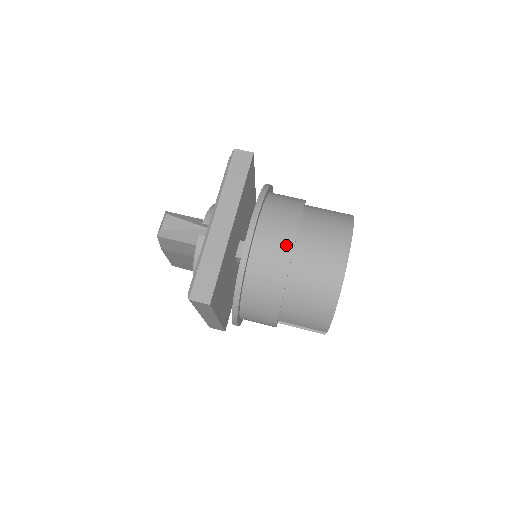
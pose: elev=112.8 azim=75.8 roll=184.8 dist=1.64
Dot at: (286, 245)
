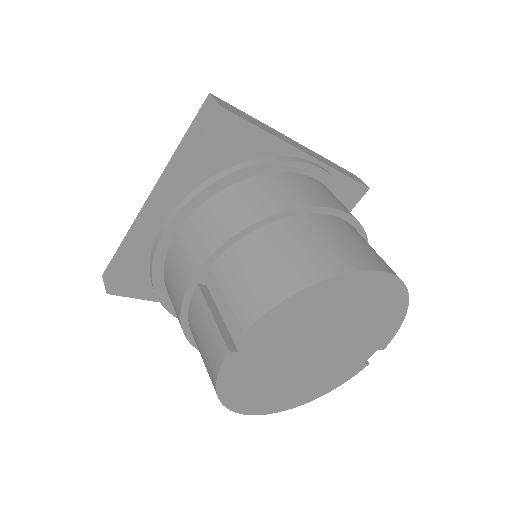
Dot at: (334, 203)
